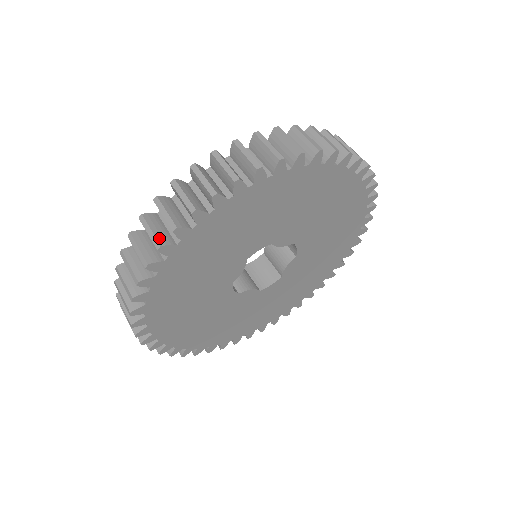
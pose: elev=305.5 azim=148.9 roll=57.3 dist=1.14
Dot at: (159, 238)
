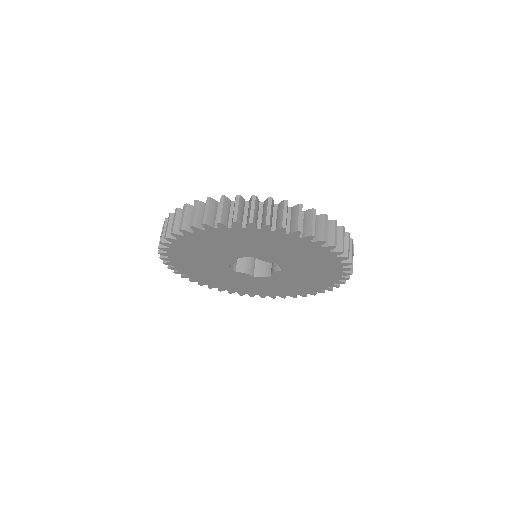
Dot at: (175, 228)
